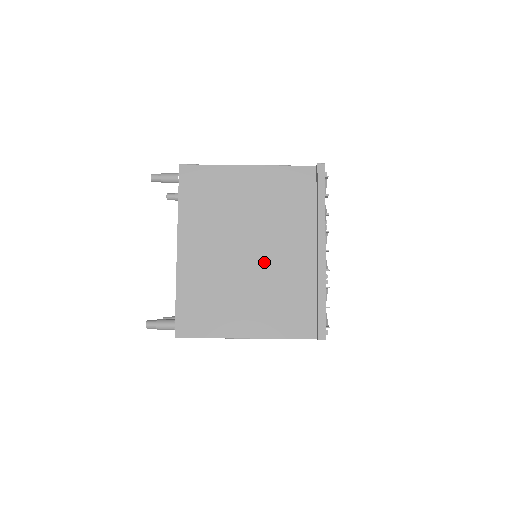
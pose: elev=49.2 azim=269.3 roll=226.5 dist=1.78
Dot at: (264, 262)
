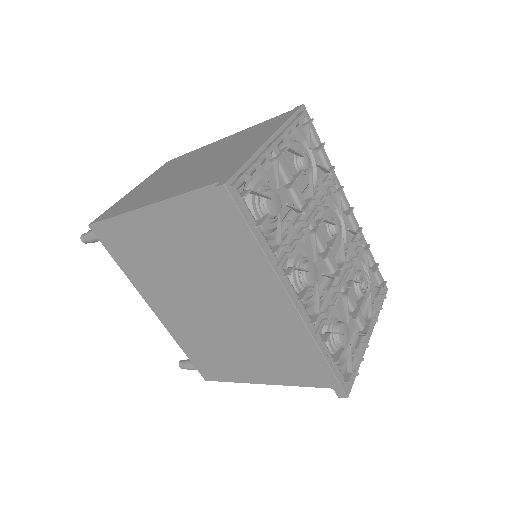
Dot at: (236, 316)
